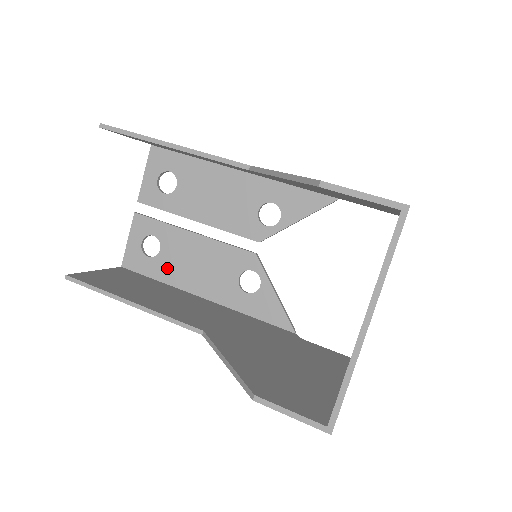
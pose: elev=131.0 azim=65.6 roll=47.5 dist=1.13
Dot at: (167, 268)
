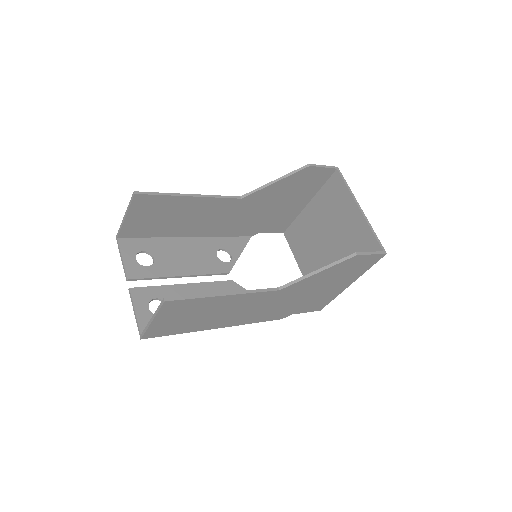
Dot at: occluded
